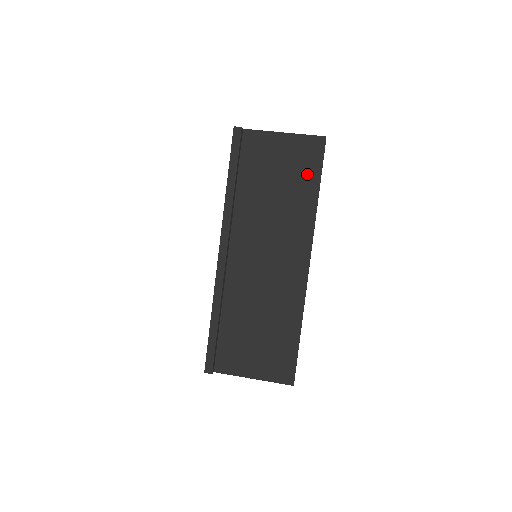
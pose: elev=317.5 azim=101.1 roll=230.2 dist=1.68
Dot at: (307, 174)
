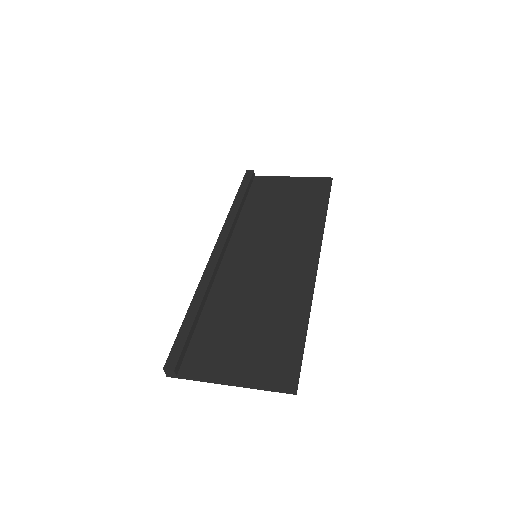
Dot at: (314, 199)
